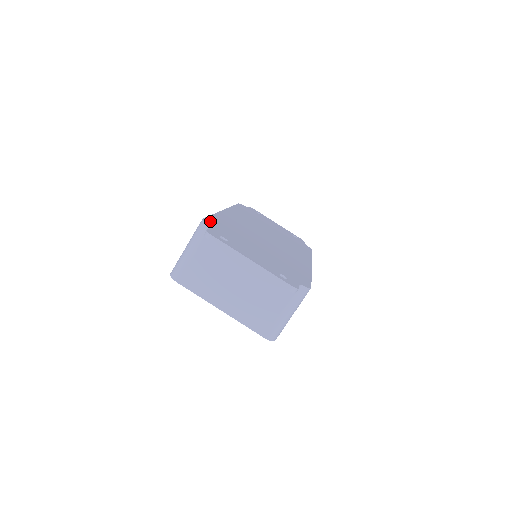
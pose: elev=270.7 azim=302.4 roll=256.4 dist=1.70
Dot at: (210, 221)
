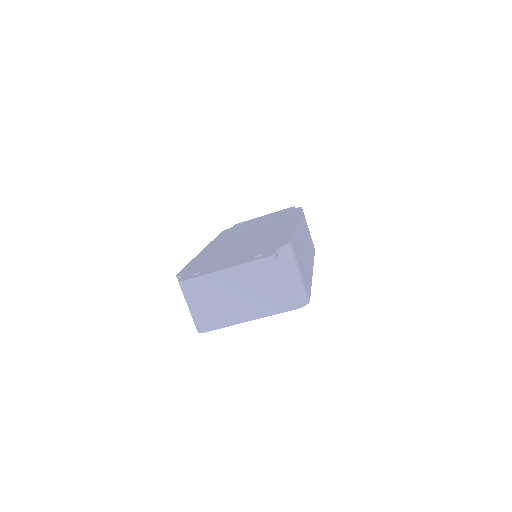
Dot at: (184, 271)
